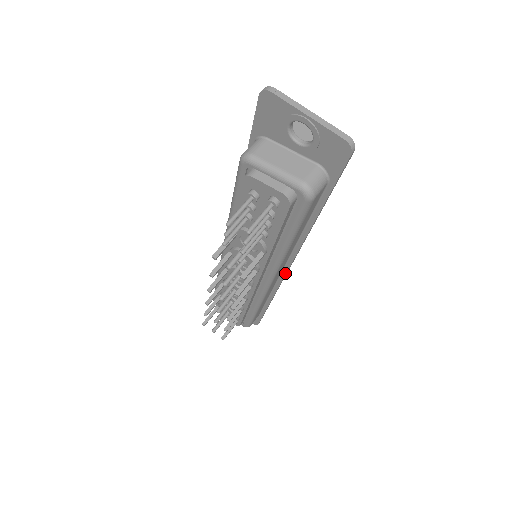
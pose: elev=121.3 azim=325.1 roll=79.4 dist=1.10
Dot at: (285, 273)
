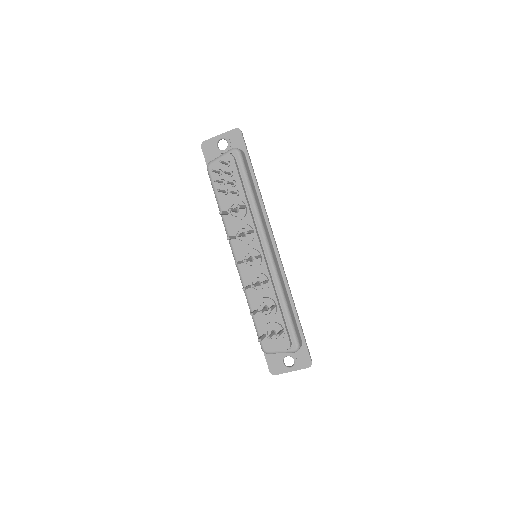
Dot at: (276, 249)
